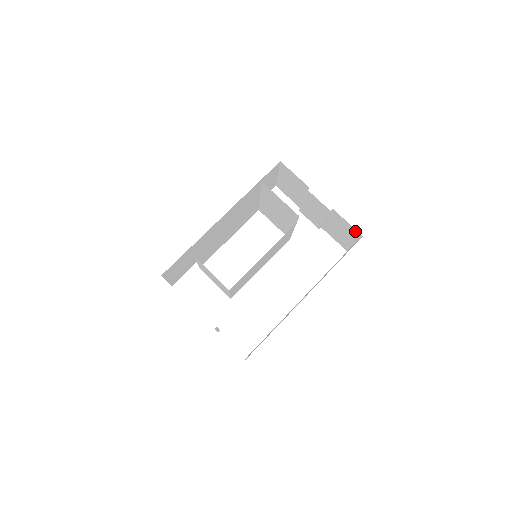
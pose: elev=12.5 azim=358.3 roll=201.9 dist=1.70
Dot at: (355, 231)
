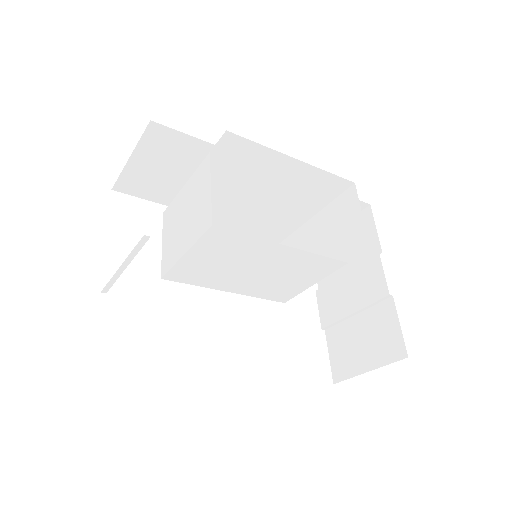
Dot at: (399, 345)
